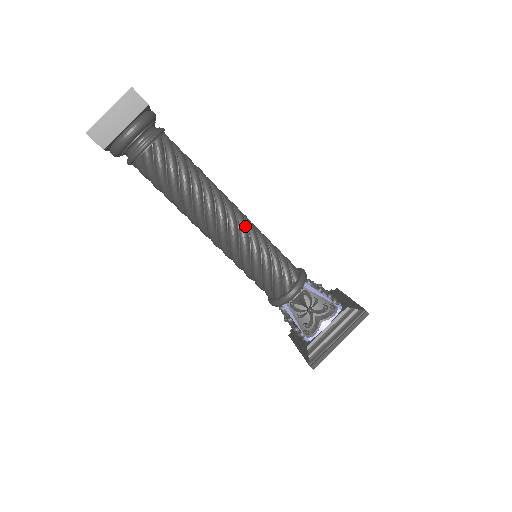
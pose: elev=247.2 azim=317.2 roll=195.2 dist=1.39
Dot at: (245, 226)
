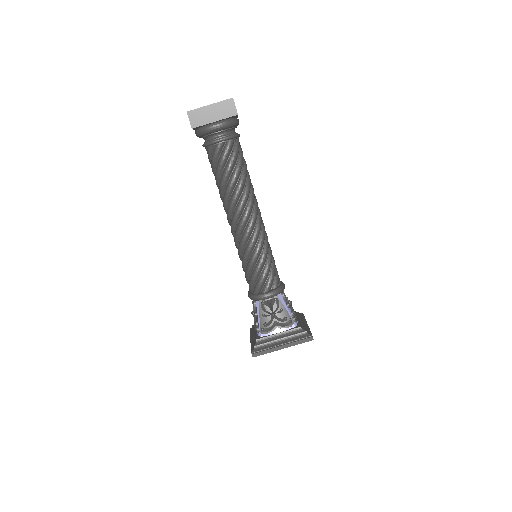
Dot at: (259, 230)
